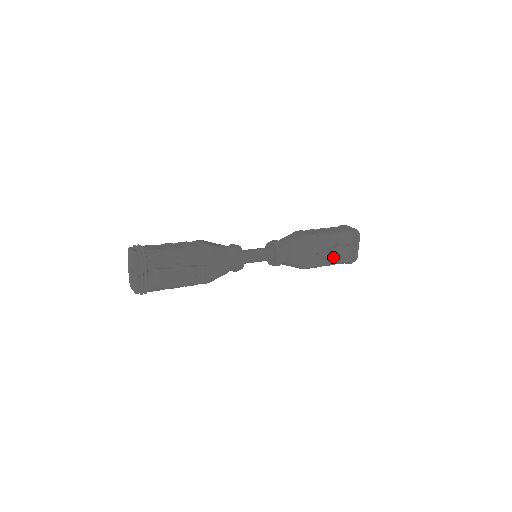
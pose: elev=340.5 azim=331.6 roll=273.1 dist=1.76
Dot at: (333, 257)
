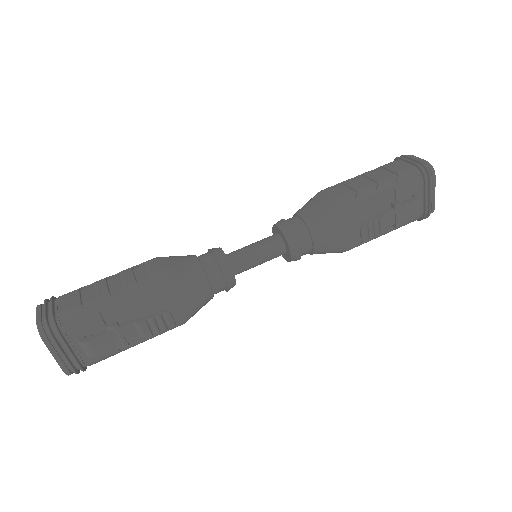
Dot at: (390, 225)
